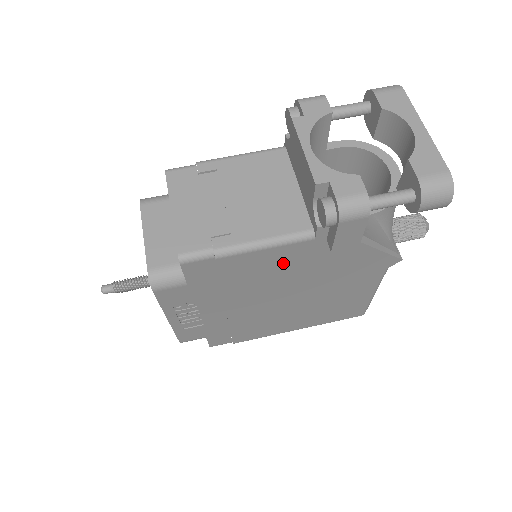
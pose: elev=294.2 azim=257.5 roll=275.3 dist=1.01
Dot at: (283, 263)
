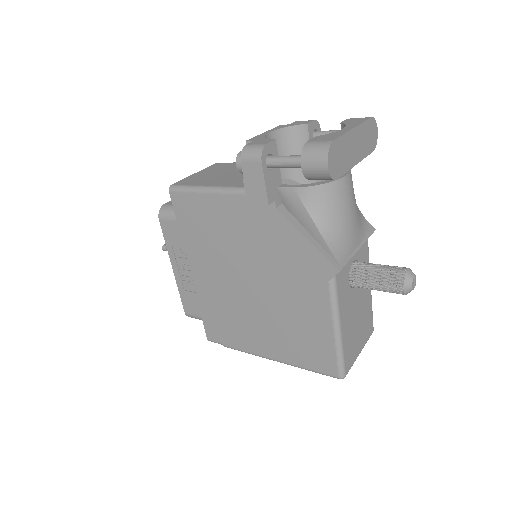
Dot at: (231, 221)
